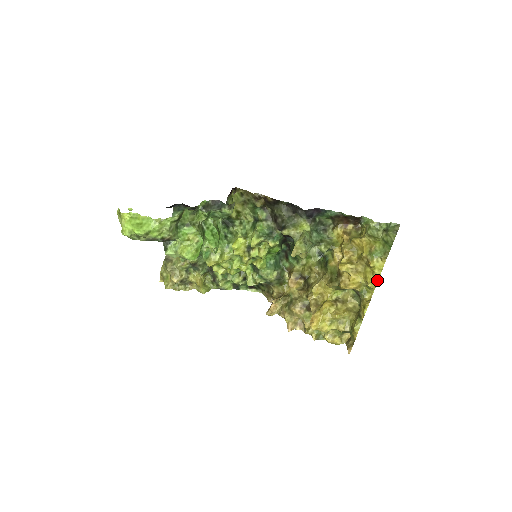
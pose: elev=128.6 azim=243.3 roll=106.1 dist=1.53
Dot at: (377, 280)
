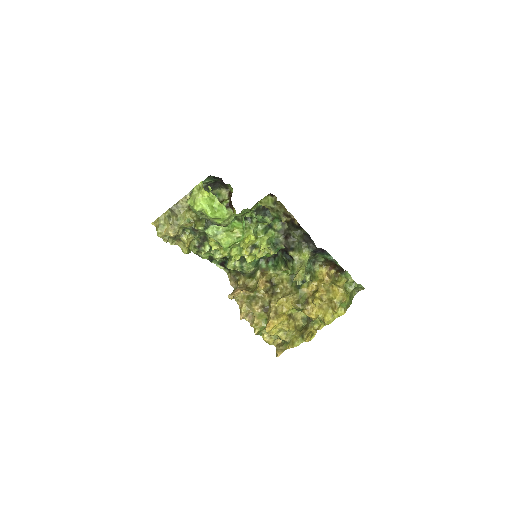
Dot at: (332, 321)
